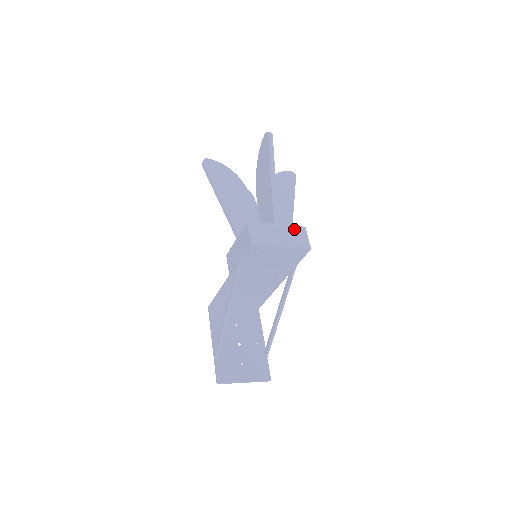
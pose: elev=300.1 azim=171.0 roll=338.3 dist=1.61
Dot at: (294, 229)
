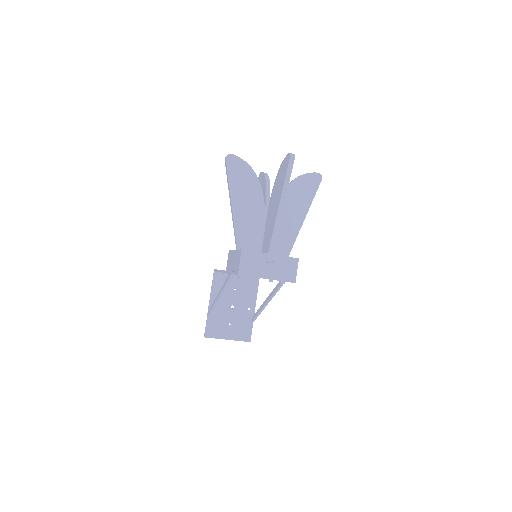
Dot at: (286, 261)
